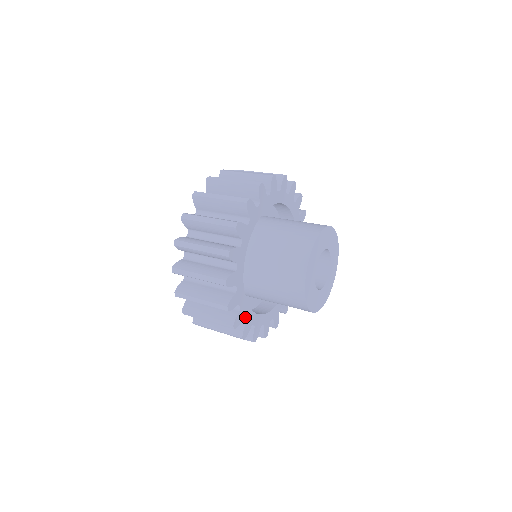
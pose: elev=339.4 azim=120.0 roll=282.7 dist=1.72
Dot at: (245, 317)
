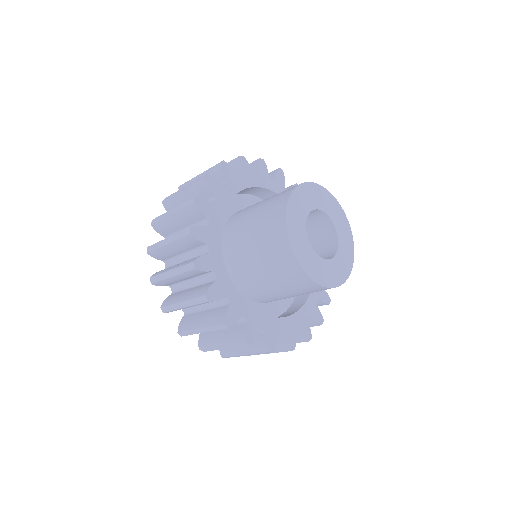
Dot at: (261, 327)
